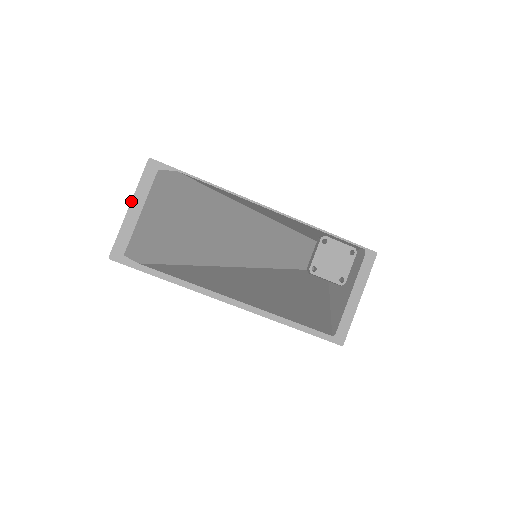
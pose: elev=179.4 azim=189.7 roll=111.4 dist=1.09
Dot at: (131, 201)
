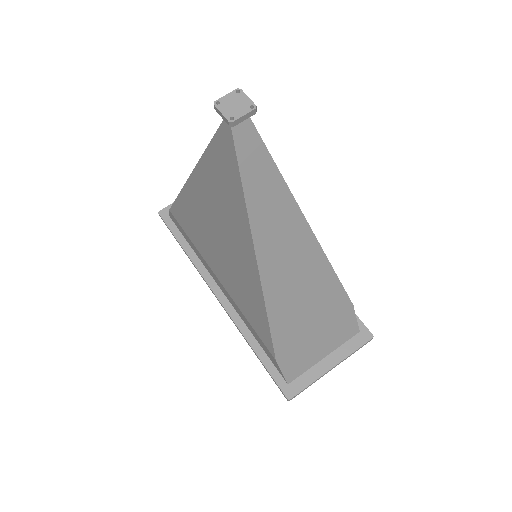
Dot at: occluded
